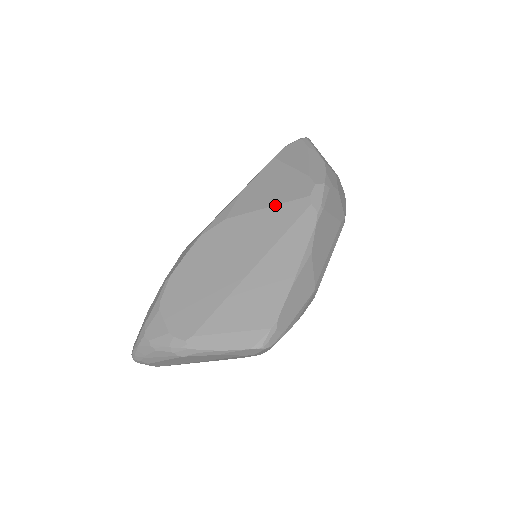
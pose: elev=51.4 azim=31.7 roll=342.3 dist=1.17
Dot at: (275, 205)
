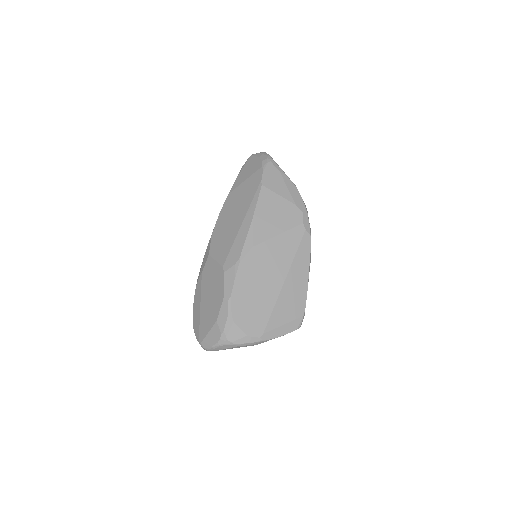
Dot at: (283, 232)
